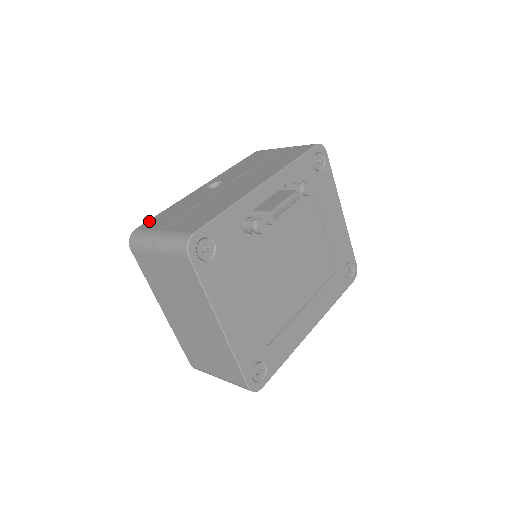
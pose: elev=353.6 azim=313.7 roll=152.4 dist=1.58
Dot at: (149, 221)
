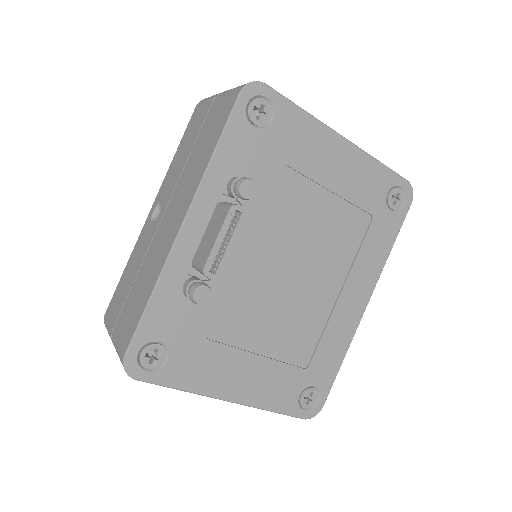
Dot at: (112, 299)
